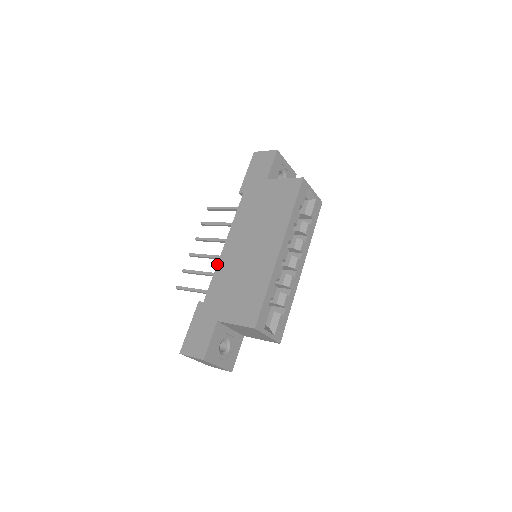
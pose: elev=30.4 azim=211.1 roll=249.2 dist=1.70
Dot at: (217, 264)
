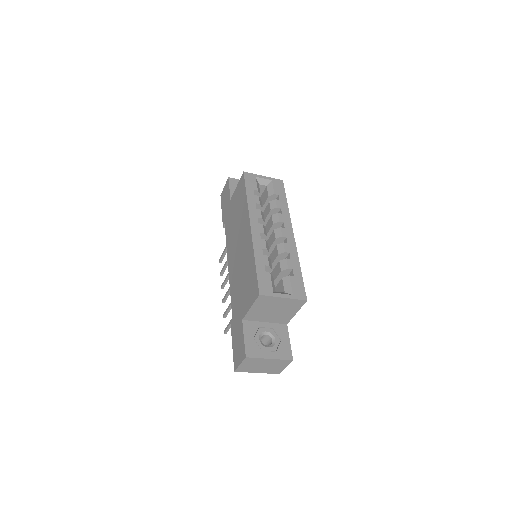
Dot at: occluded
